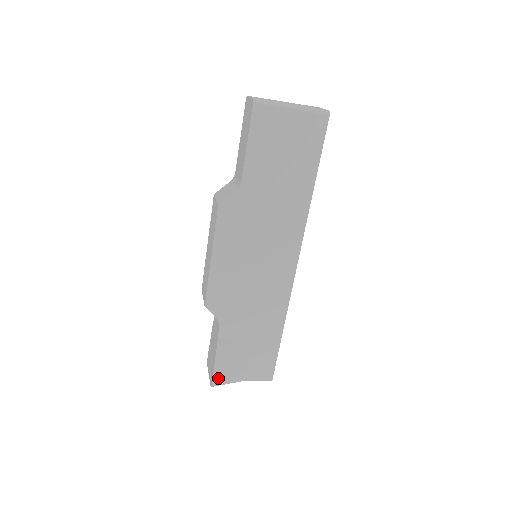
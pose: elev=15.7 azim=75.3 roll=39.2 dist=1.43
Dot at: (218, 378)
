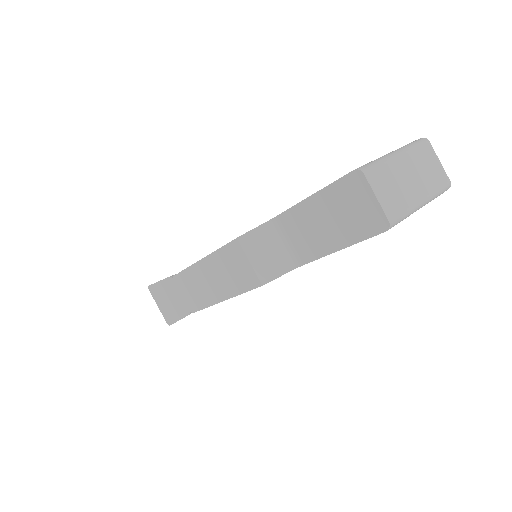
Dot at: occluded
